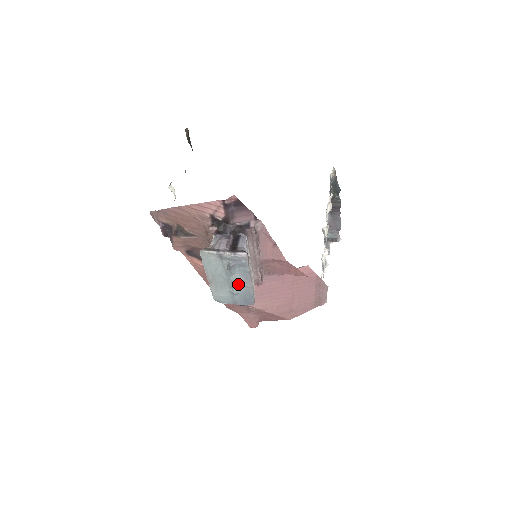
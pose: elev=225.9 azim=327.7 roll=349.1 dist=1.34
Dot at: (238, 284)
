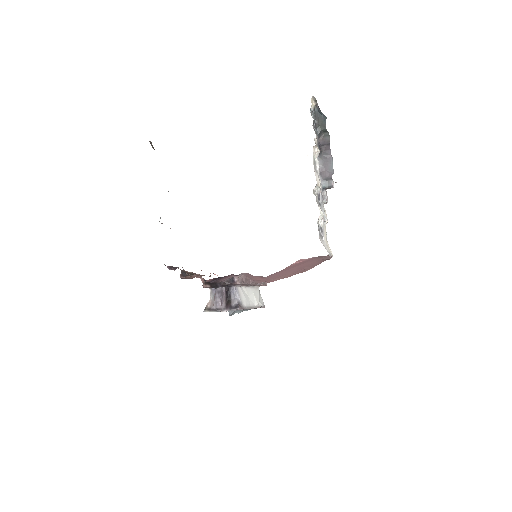
Dot at: occluded
